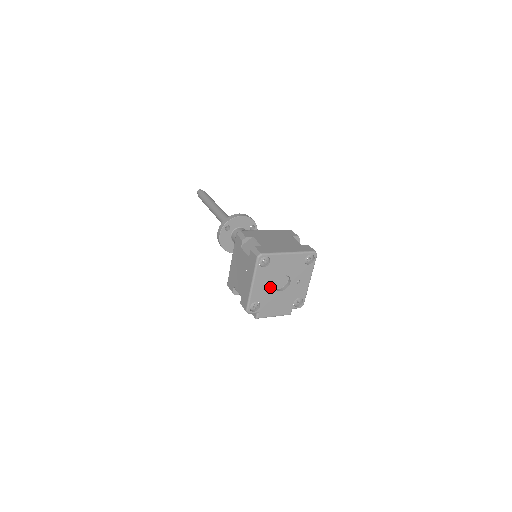
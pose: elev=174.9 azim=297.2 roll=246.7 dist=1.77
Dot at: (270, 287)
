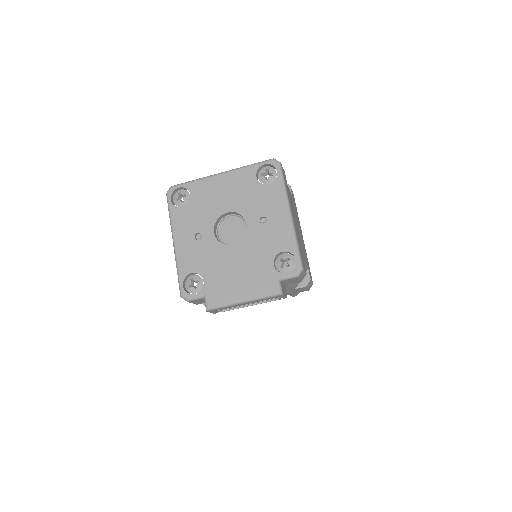
Dot at: (209, 240)
